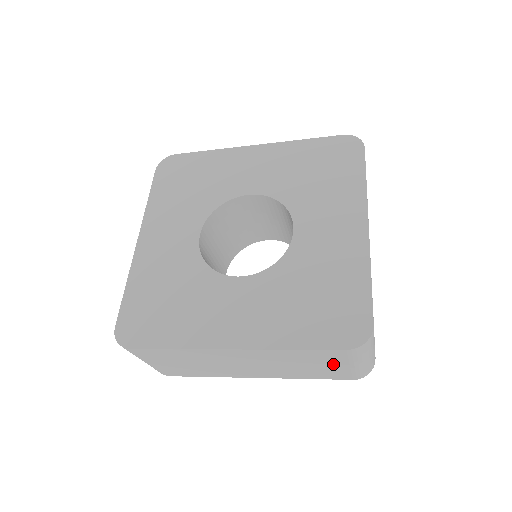
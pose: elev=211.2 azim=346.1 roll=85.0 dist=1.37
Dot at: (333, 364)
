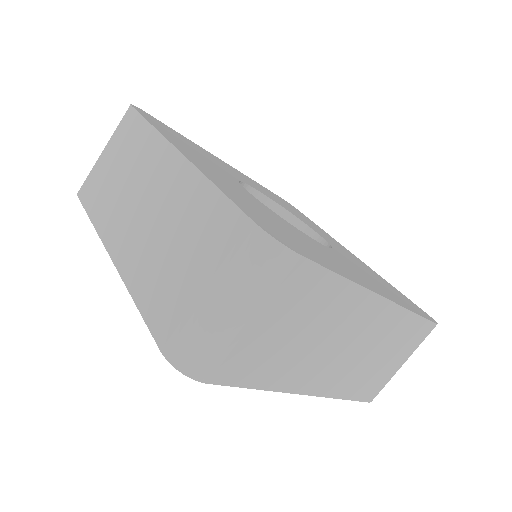
Dot at: (199, 266)
